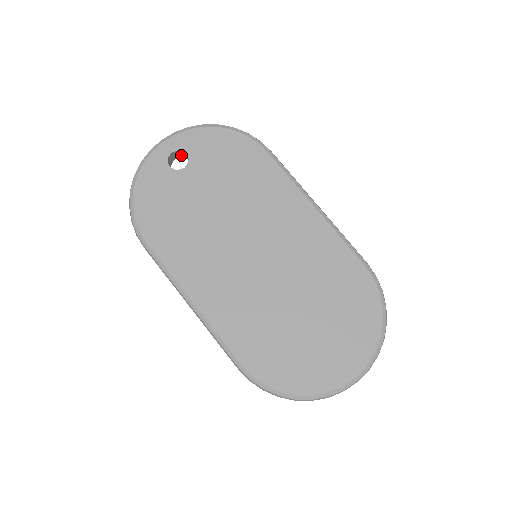
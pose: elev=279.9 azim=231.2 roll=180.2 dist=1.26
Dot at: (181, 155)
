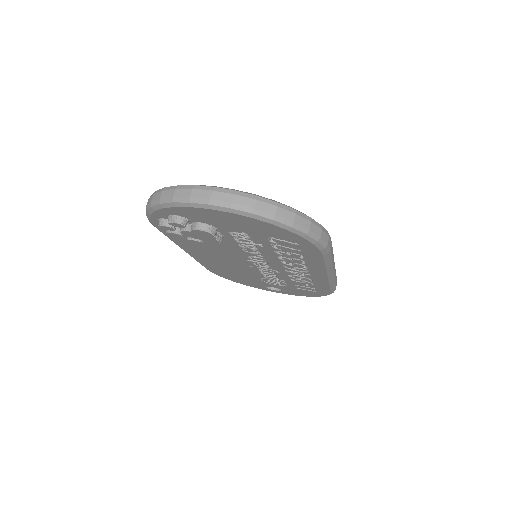
Dot at: occluded
